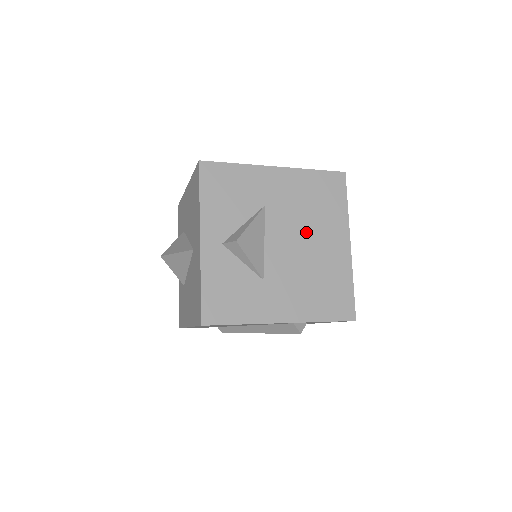
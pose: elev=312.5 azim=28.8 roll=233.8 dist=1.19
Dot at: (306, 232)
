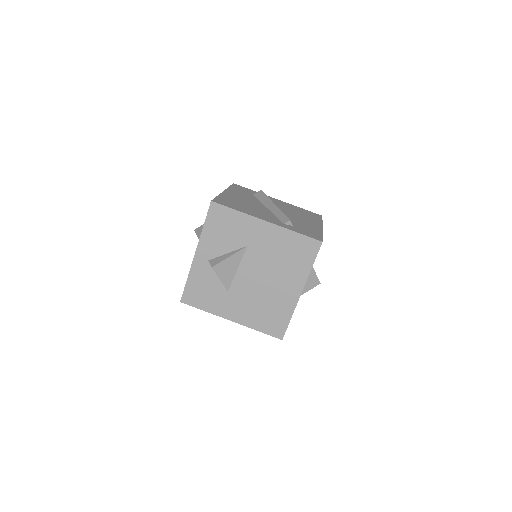
Dot at: (271, 273)
